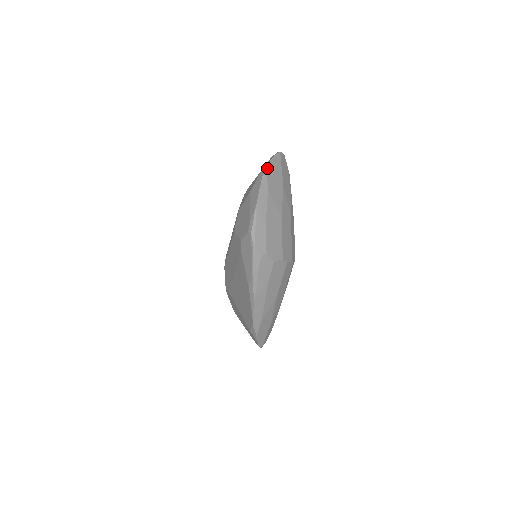
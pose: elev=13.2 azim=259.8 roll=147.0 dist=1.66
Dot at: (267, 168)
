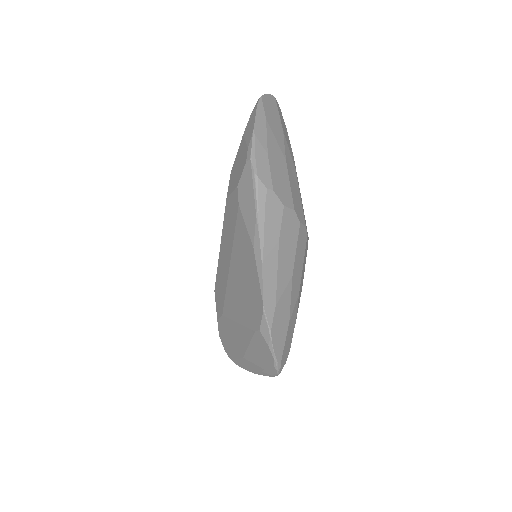
Dot at: (262, 98)
